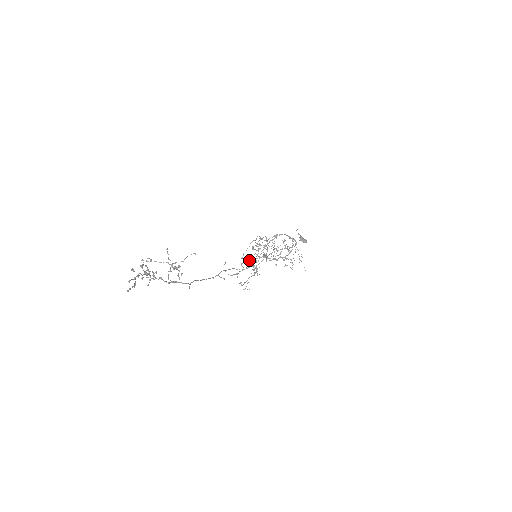
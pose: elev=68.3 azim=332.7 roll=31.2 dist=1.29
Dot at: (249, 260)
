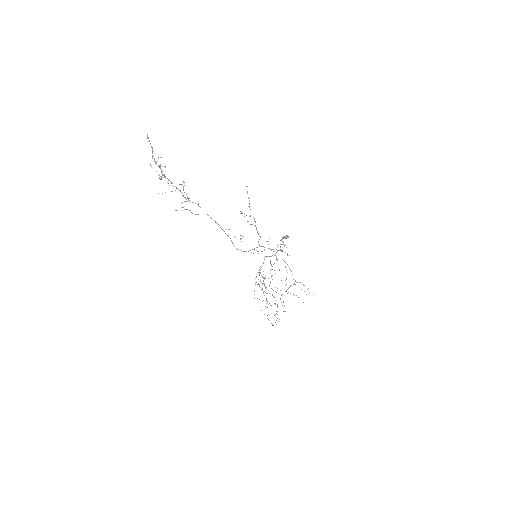
Dot at: occluded
